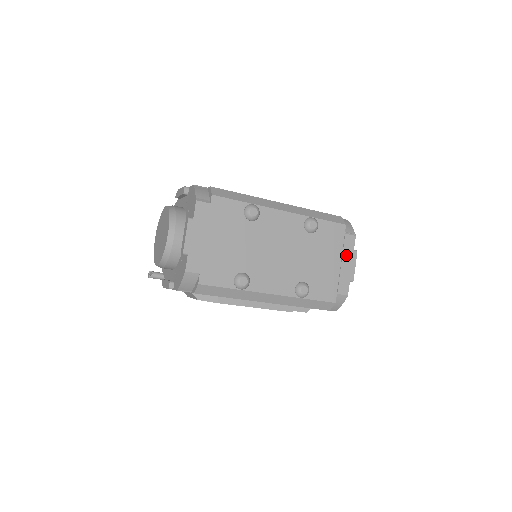
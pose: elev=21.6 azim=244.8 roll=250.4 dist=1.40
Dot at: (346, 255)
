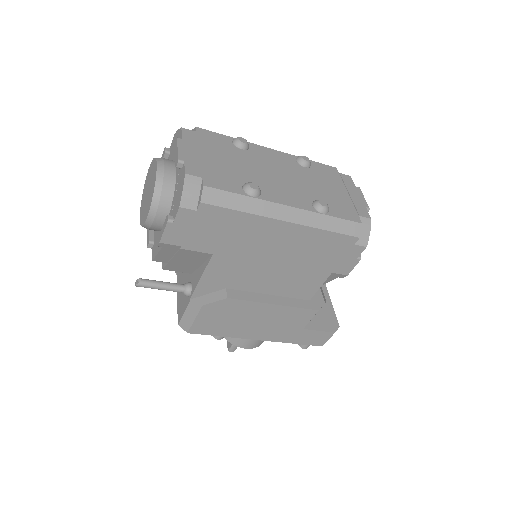
Dot at: (350, 188)
